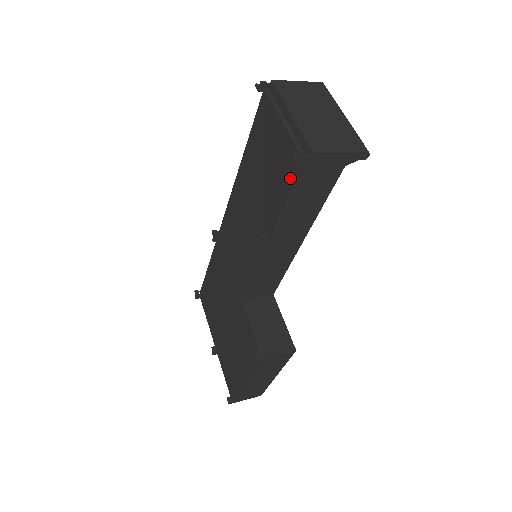
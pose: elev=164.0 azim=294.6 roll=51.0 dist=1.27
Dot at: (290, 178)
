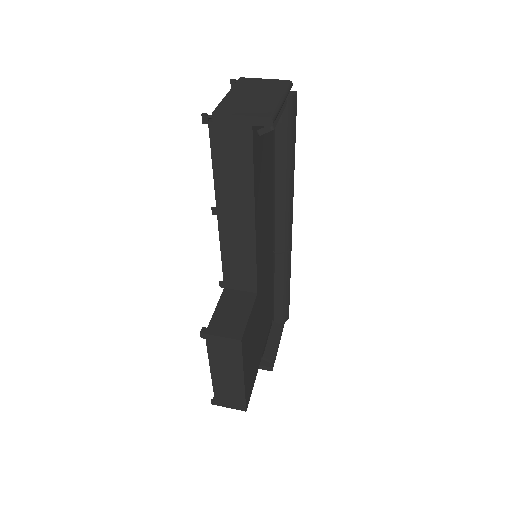
Dot at: occluded
